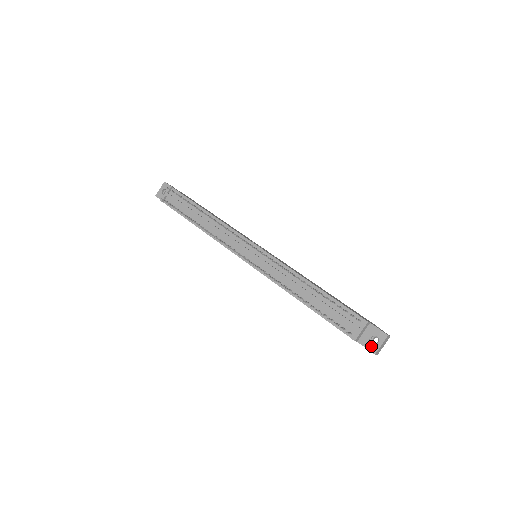
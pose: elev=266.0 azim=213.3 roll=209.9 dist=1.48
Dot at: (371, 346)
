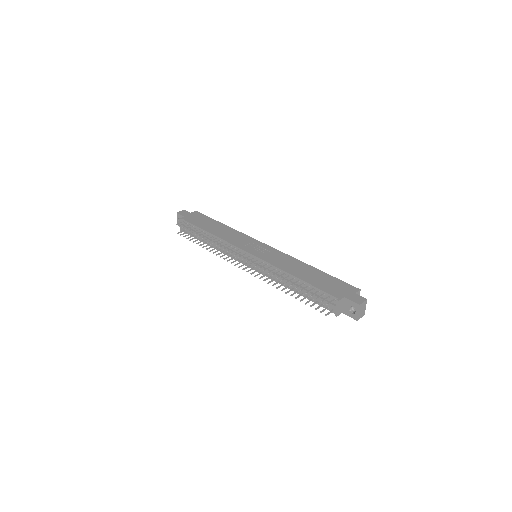
Dot at: (352, 315)
